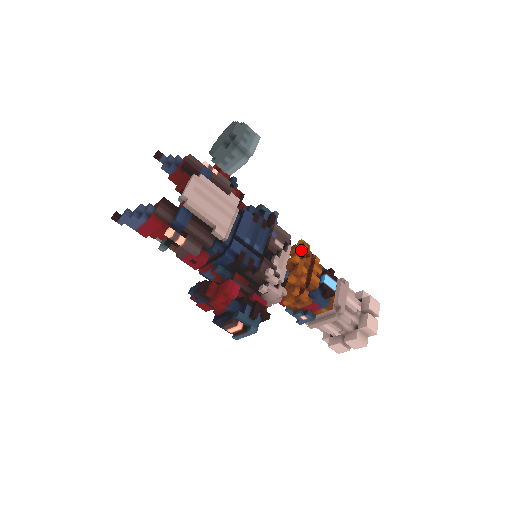
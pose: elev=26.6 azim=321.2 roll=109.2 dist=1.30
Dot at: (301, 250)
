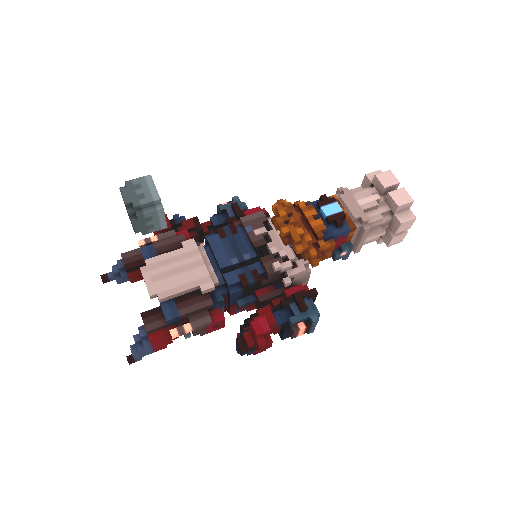
Dot at: (280, 218)
